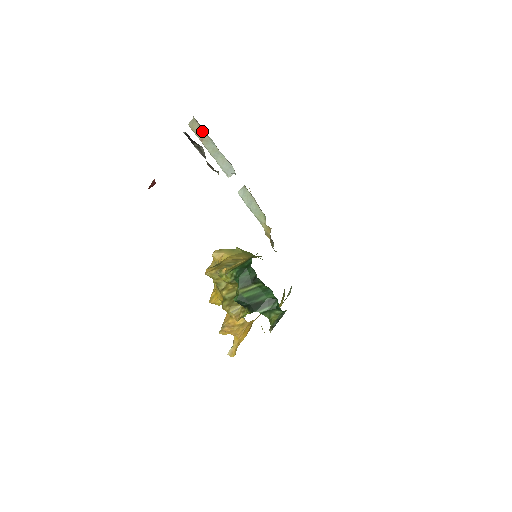
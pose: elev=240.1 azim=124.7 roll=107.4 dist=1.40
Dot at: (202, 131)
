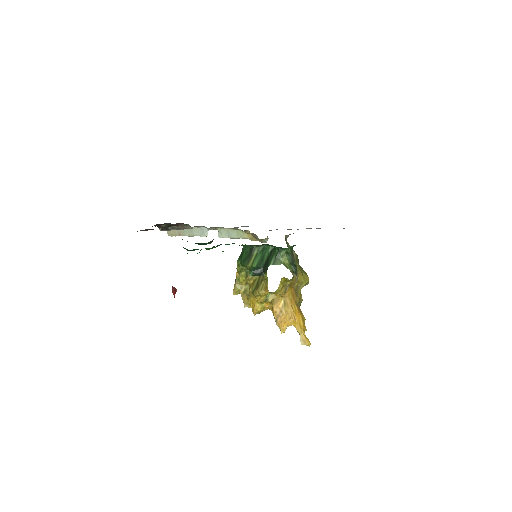
Dot at: occluded
